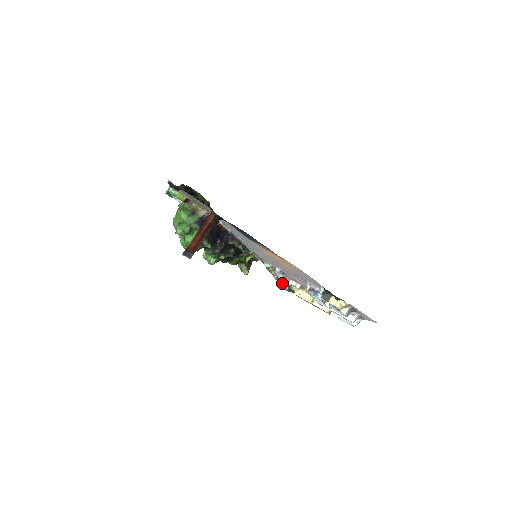
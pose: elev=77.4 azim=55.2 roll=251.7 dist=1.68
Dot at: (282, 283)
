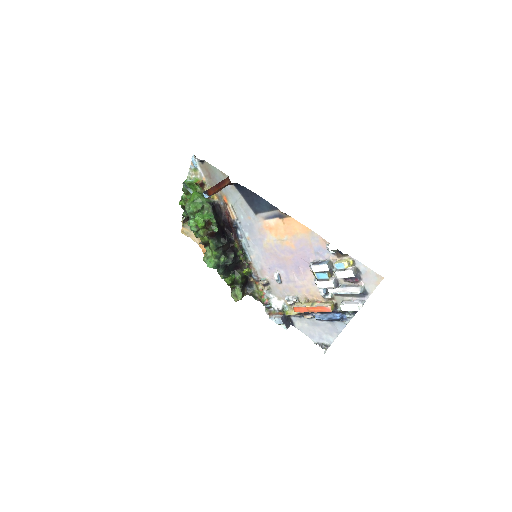
Dot at: (275, 315)
